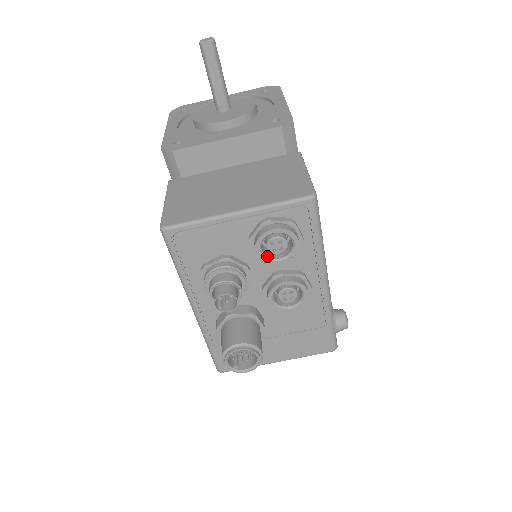
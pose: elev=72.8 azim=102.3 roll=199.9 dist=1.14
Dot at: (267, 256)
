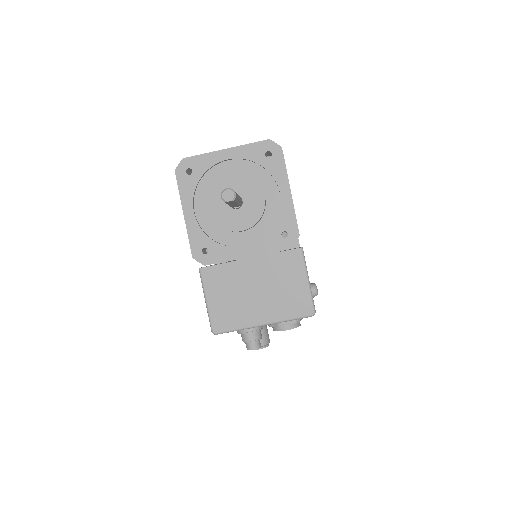
Dot at: occluded
